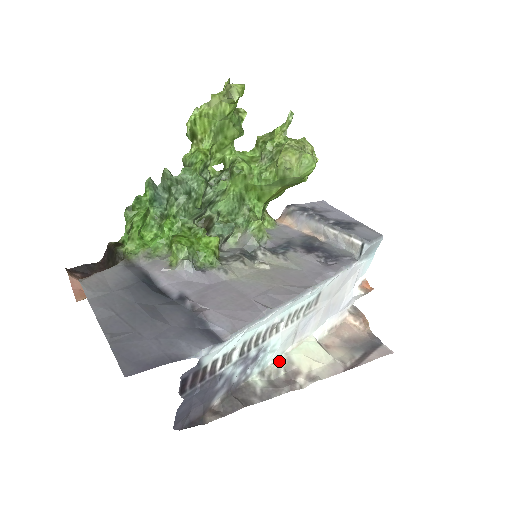
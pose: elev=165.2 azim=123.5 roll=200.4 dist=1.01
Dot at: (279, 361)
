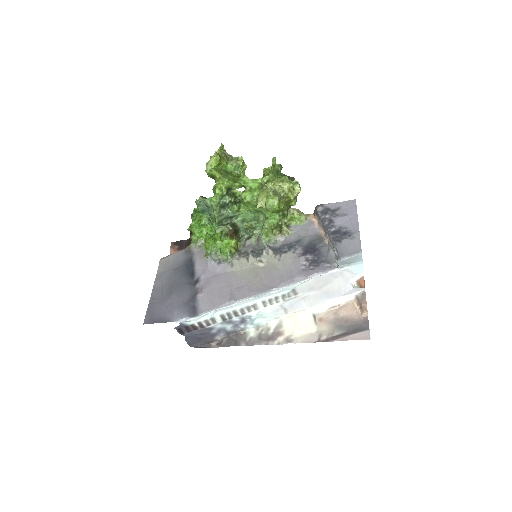
Dot at: (273, 323)
